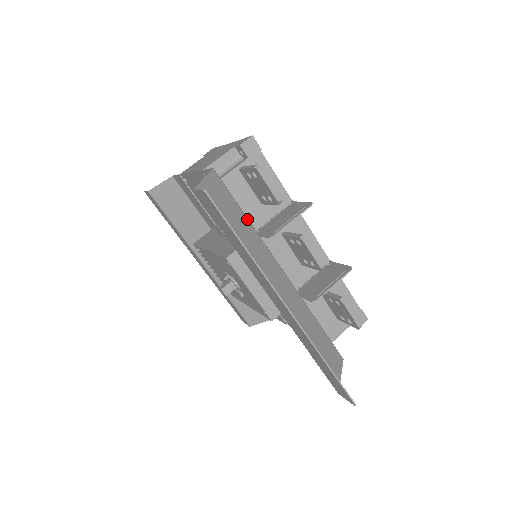
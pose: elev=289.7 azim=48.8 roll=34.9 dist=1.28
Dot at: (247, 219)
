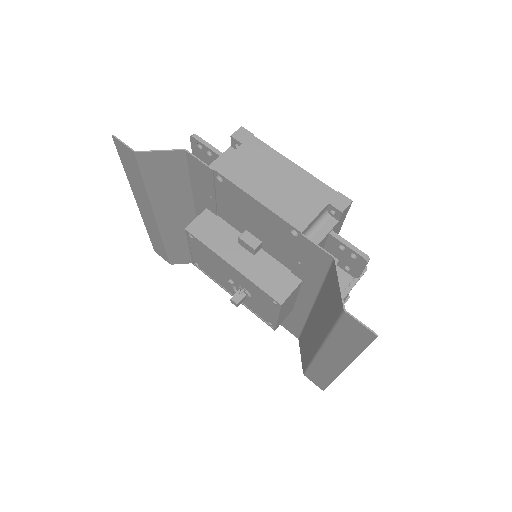
Dot at: (324, 285)
